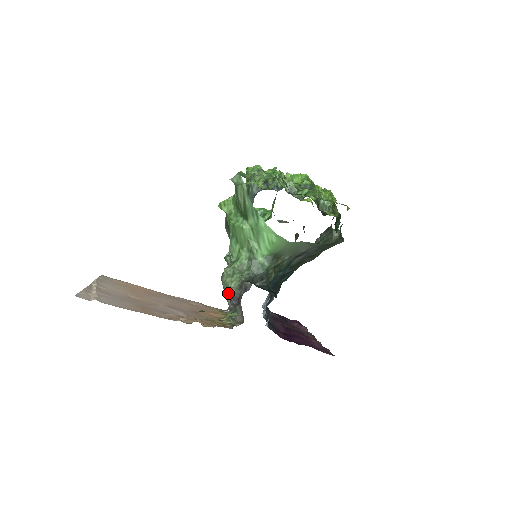
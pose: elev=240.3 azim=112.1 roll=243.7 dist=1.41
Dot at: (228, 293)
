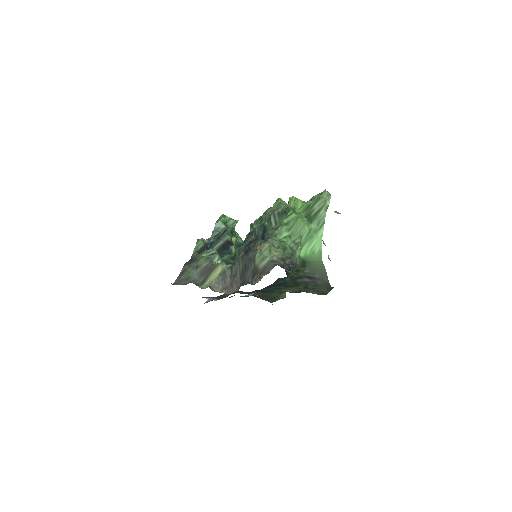
Dot at: (267, 256)
